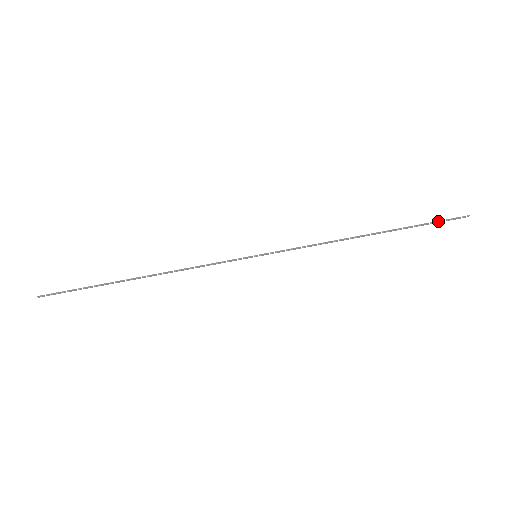
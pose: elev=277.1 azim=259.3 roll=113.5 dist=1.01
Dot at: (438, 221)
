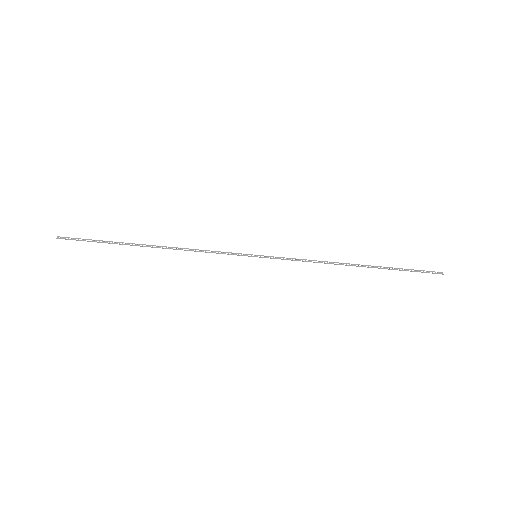
Dot at: occluded
